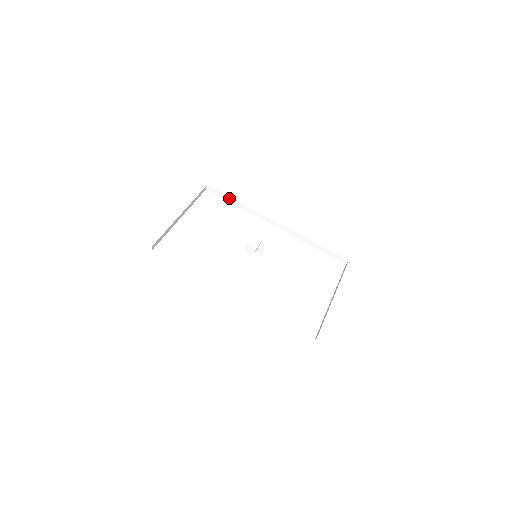
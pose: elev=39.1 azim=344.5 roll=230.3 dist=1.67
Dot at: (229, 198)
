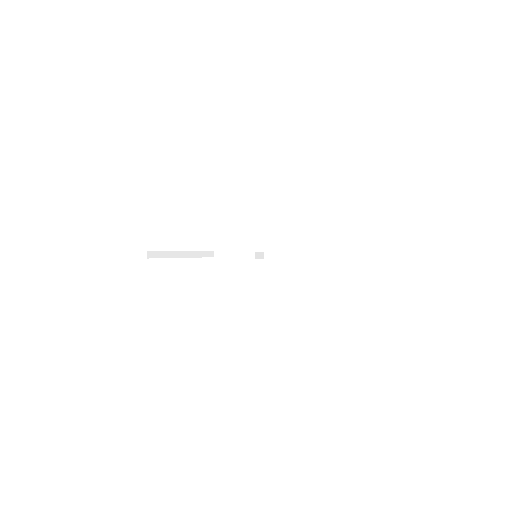
Dot at: (234, 253)
